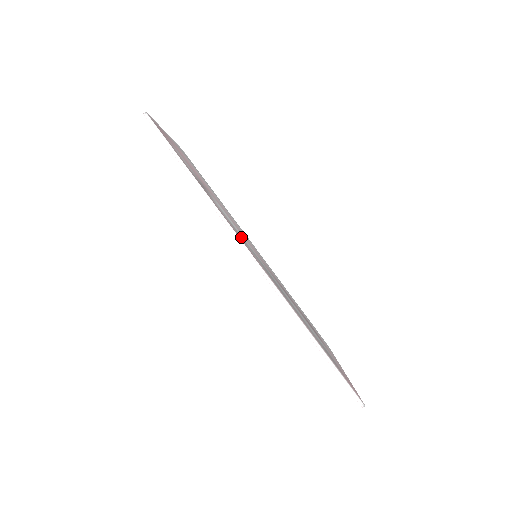
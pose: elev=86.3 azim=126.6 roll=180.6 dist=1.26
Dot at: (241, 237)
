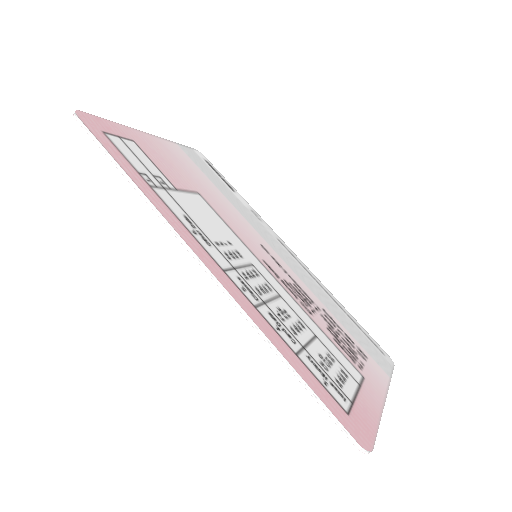
Dot at: (204, 234)
